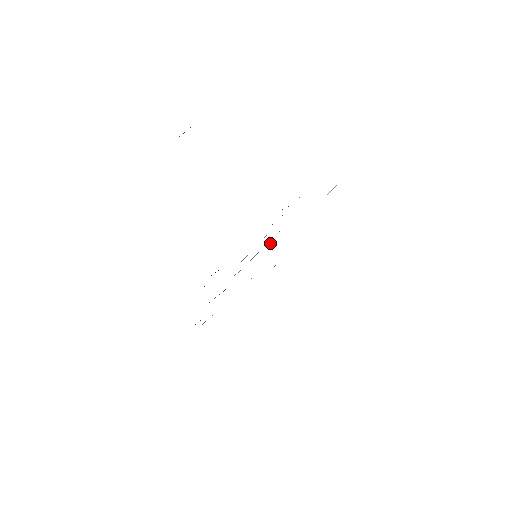
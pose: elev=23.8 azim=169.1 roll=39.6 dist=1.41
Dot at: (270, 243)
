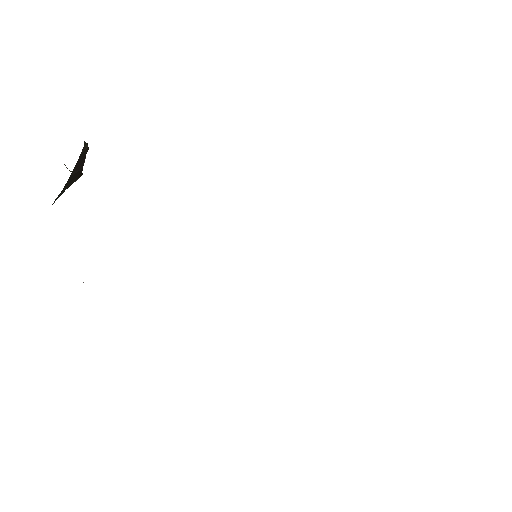
Dot at: occluded
